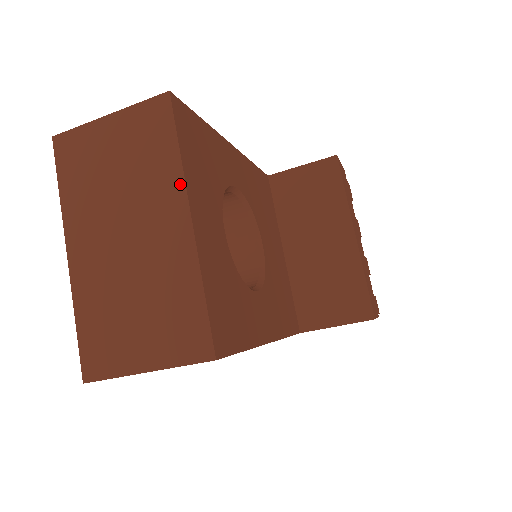
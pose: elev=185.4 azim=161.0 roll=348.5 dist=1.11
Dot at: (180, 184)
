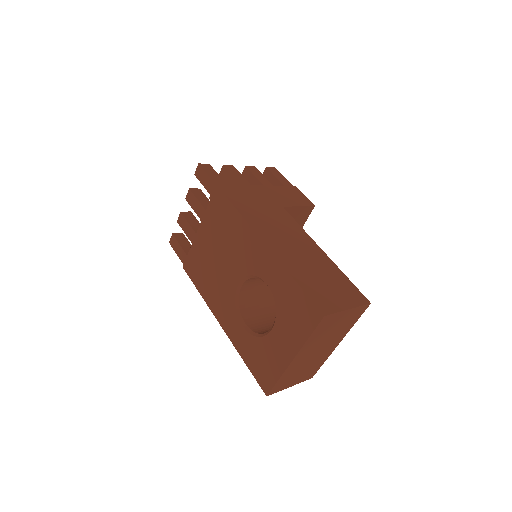
Dot at: occluded
